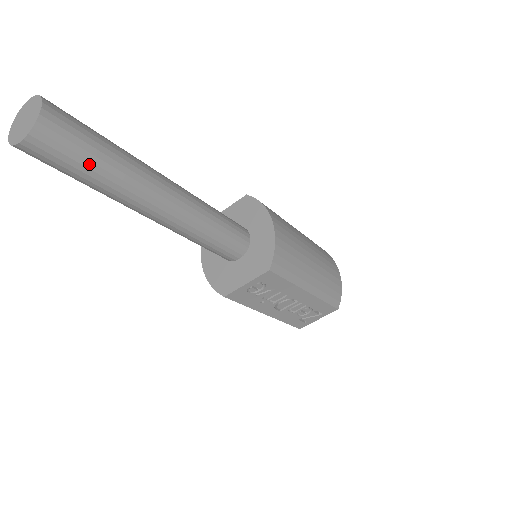
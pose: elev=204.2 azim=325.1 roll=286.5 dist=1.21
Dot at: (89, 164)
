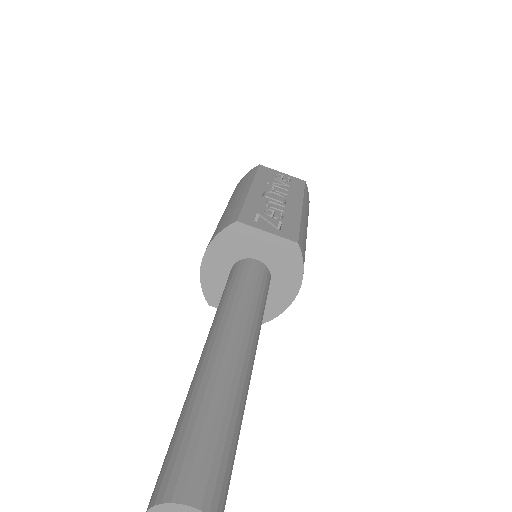
Dot at: occluded
